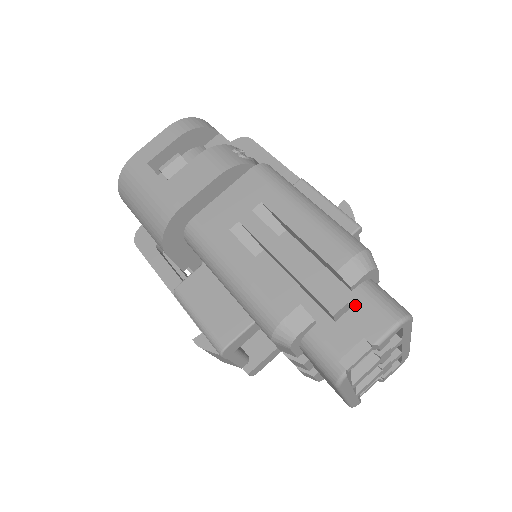
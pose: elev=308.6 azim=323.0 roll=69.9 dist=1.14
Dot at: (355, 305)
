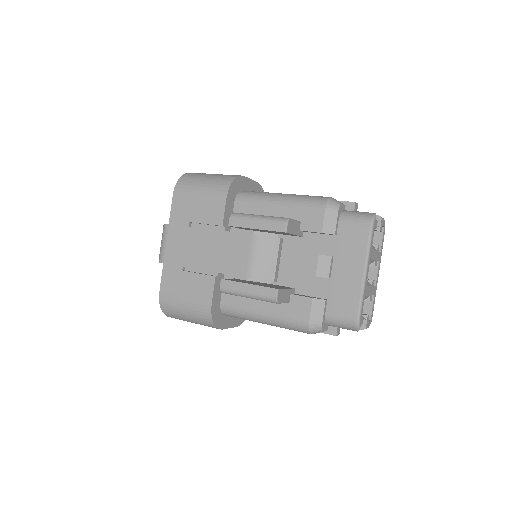
Dot at: occluded
